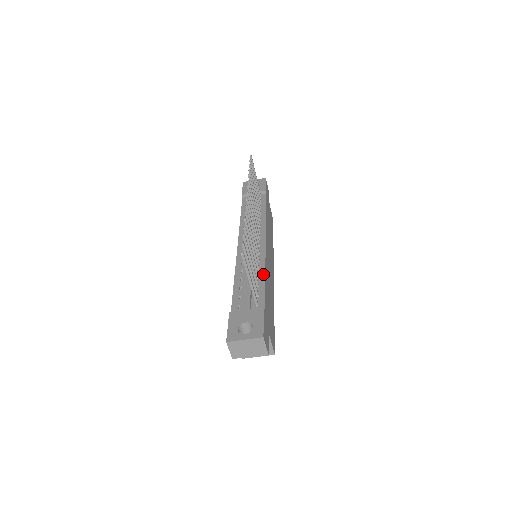
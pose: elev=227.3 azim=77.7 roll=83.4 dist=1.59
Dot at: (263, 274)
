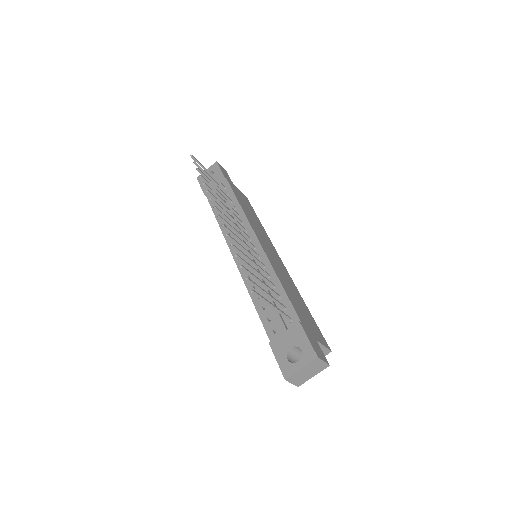
Dot at: (277, 280)
